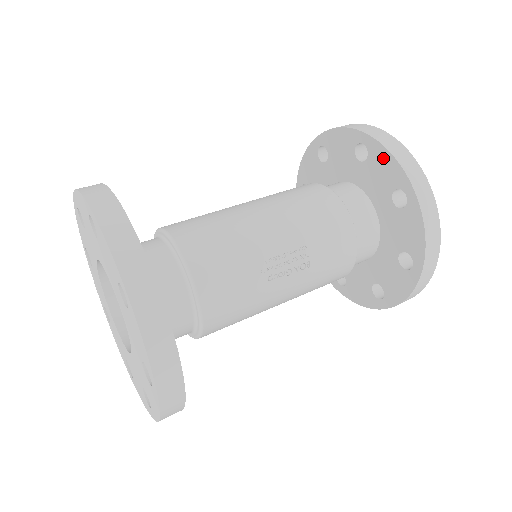
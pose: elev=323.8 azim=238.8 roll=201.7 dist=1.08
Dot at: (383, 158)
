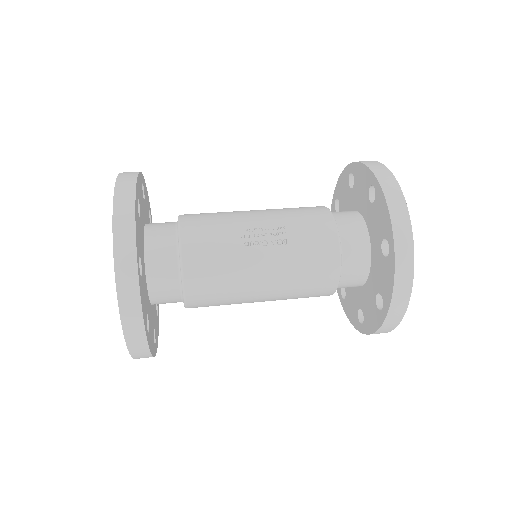
Dot at: (360, 171)
